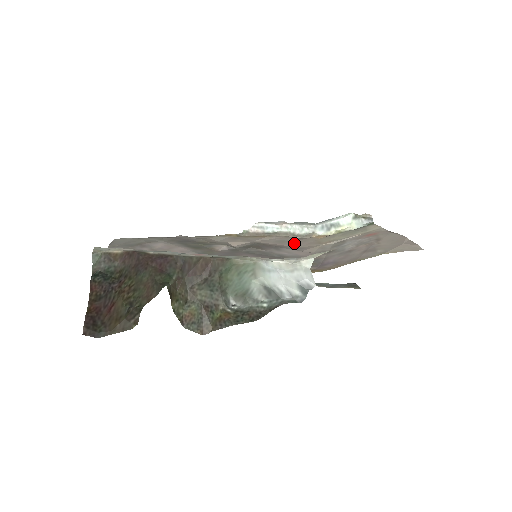
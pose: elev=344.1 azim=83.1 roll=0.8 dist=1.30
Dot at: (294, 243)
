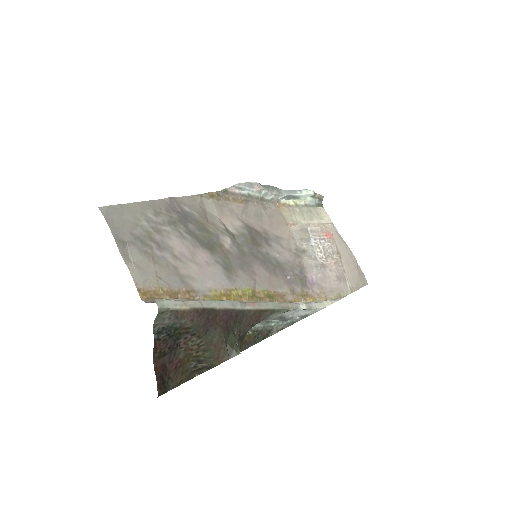
Dot at: (269, 221)
